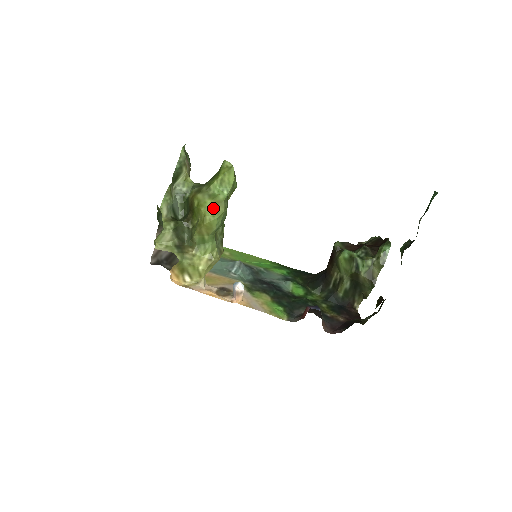
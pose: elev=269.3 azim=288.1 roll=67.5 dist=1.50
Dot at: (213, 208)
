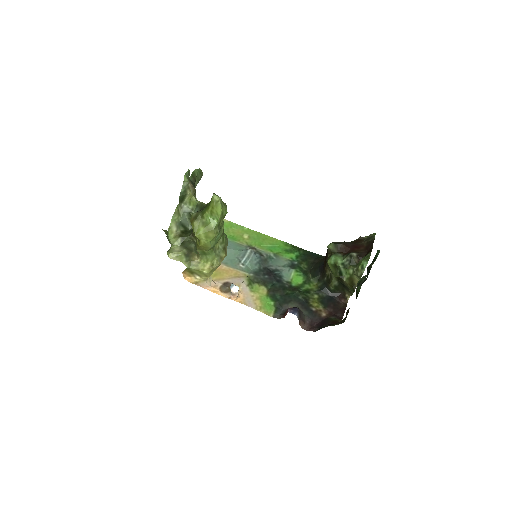
Dot at: (205, 234)
